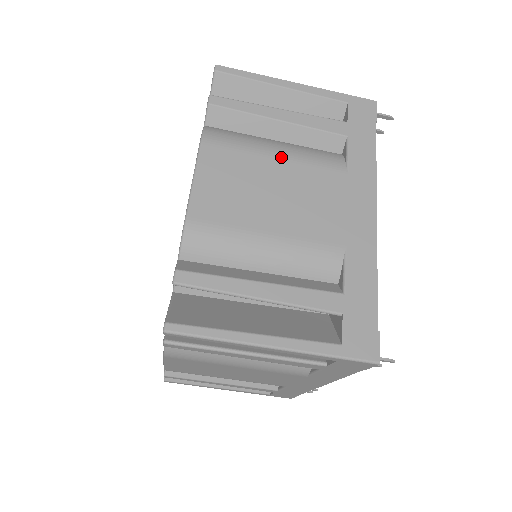
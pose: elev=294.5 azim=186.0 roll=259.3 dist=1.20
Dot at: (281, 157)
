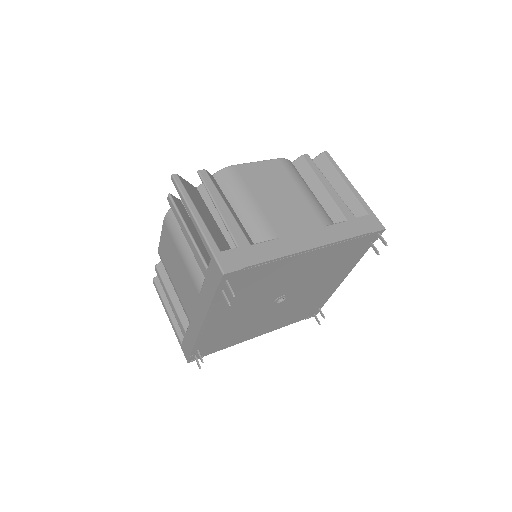
Dot at: (303, 193)
